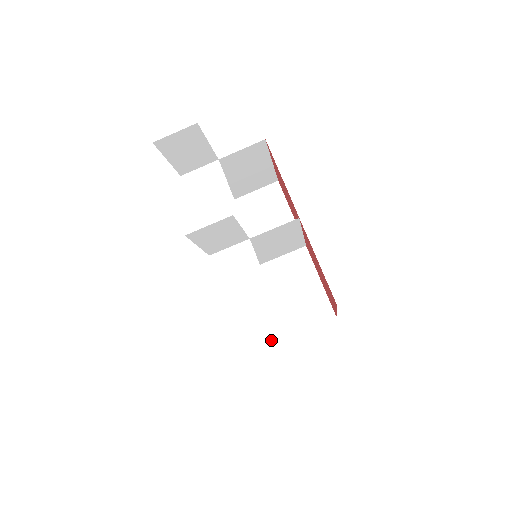
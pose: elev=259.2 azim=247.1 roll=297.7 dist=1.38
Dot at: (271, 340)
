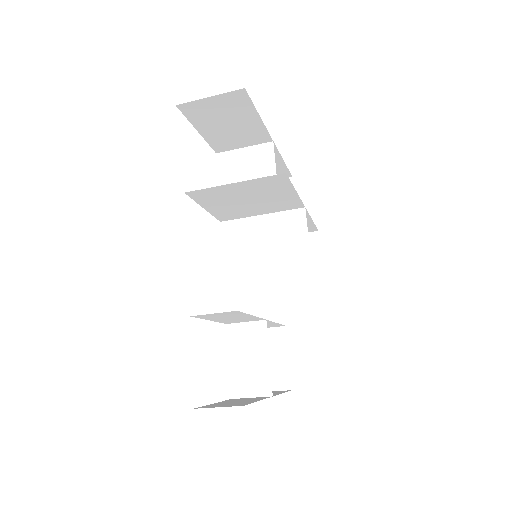
Dot at: occluded
